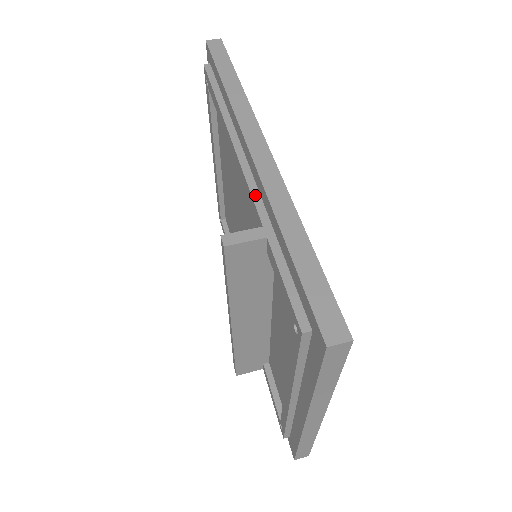
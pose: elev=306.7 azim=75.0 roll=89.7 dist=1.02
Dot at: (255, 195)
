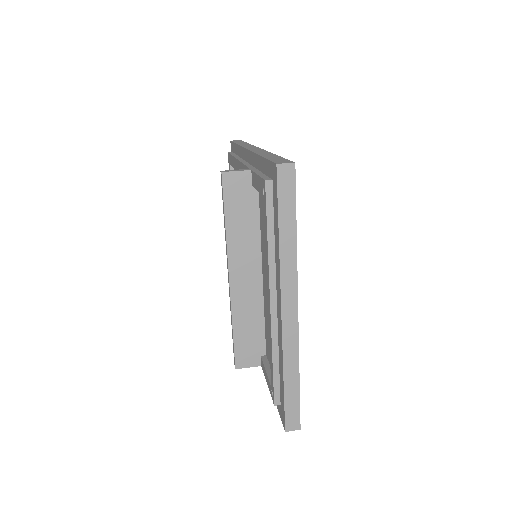
Dot at: (248, 165)
